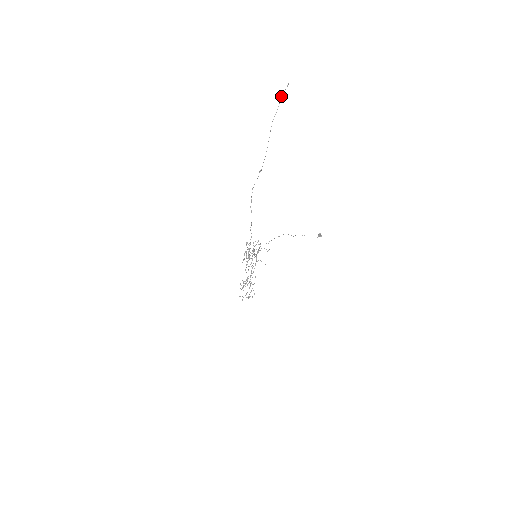
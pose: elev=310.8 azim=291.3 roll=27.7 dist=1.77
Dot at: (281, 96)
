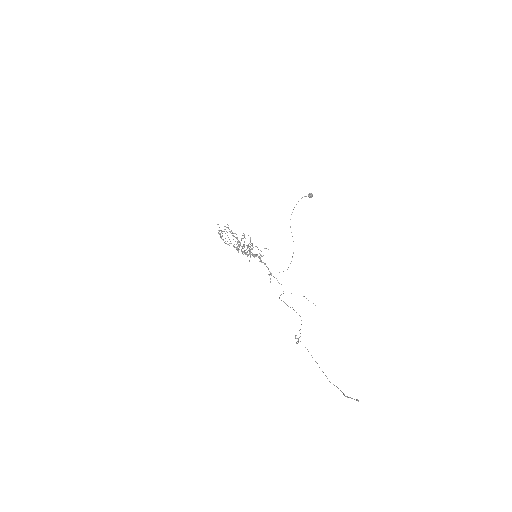
Dot at: occluded
